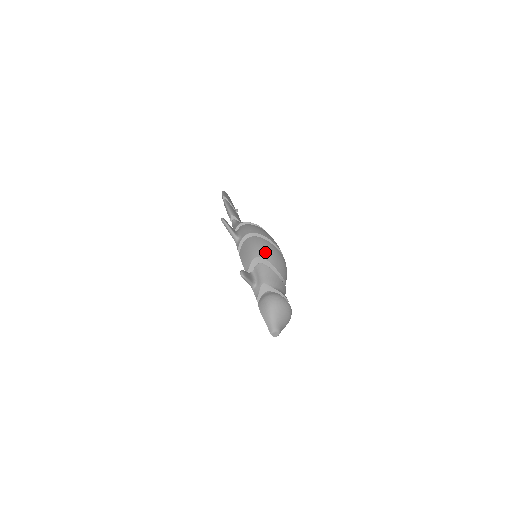
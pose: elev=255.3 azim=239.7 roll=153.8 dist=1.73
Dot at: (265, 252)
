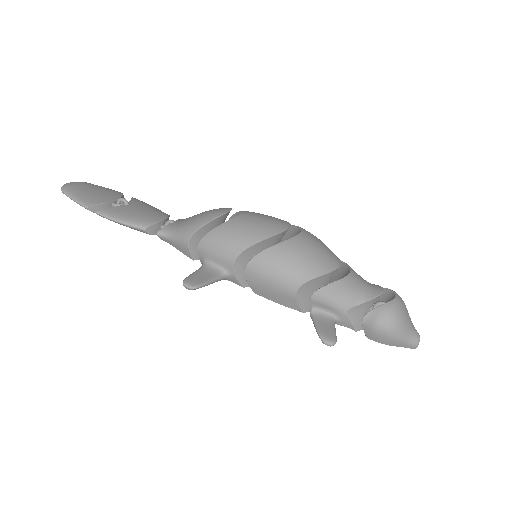
Dot at: (300, 271)
